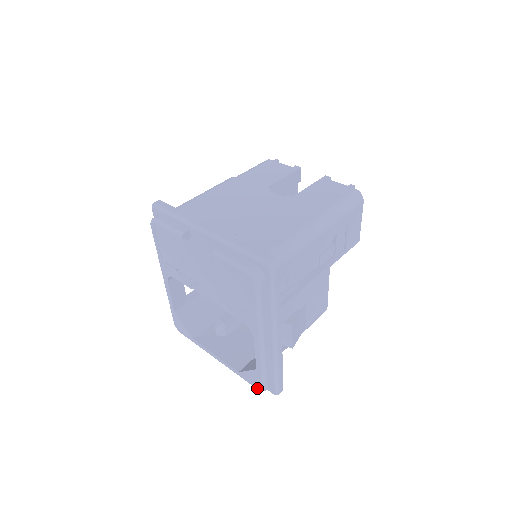
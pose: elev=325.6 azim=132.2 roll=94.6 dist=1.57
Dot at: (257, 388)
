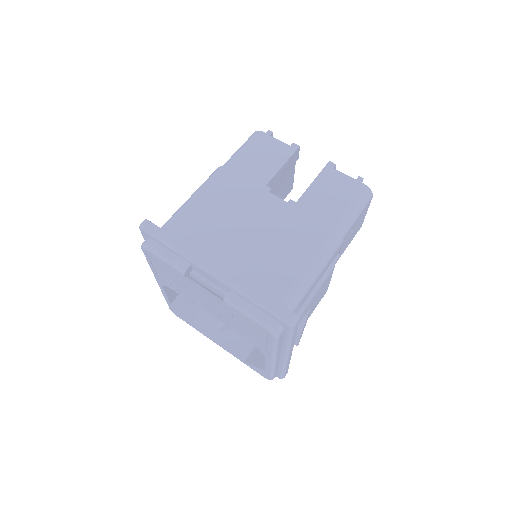
Dot at: occluded
